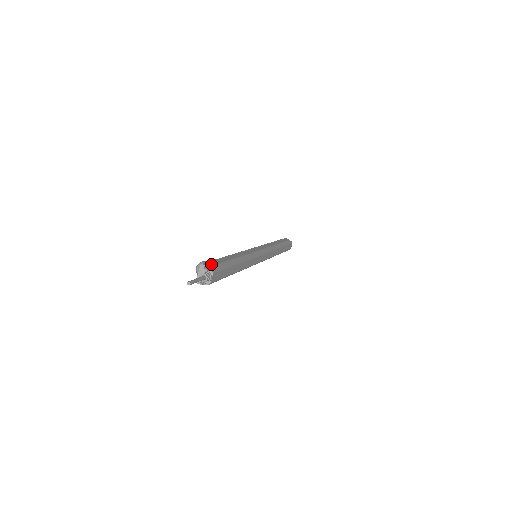
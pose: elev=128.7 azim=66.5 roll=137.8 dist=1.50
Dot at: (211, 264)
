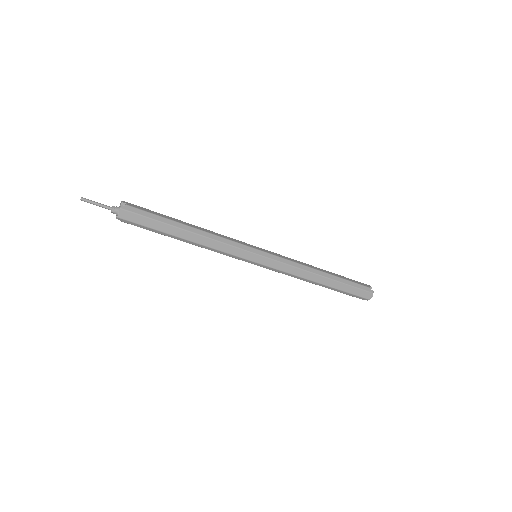
Dot at: (131, 205)
